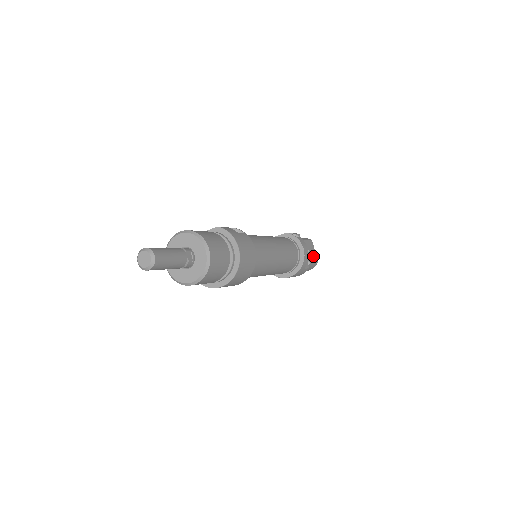
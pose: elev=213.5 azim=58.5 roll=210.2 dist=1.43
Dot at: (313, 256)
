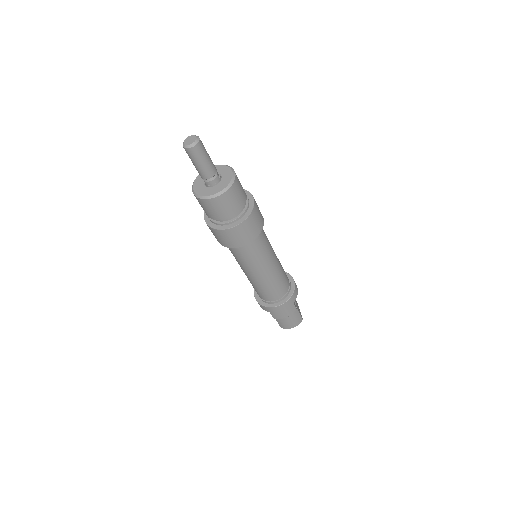
Dot at: (299, 310)
